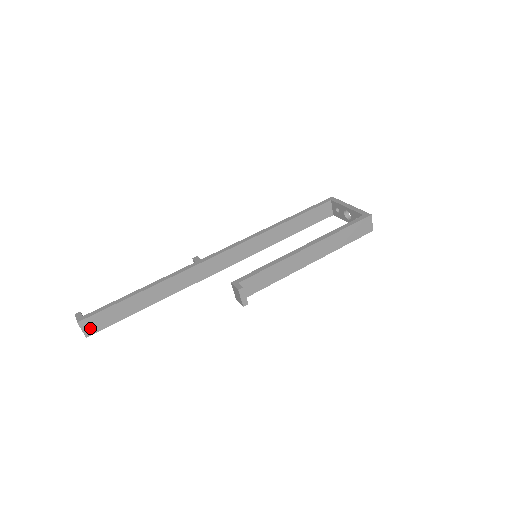
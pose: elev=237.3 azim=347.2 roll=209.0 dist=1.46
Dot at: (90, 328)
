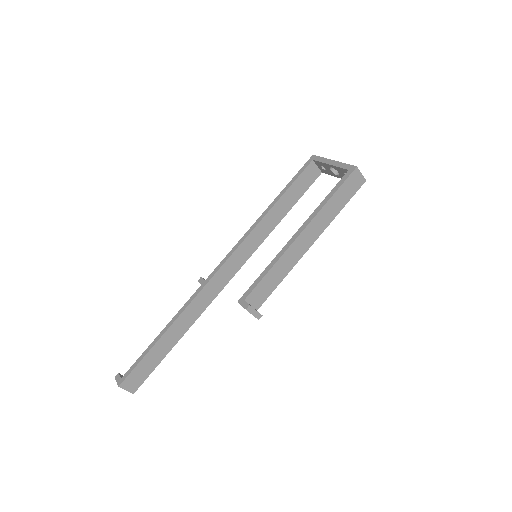
Dot at: (133, 385)
